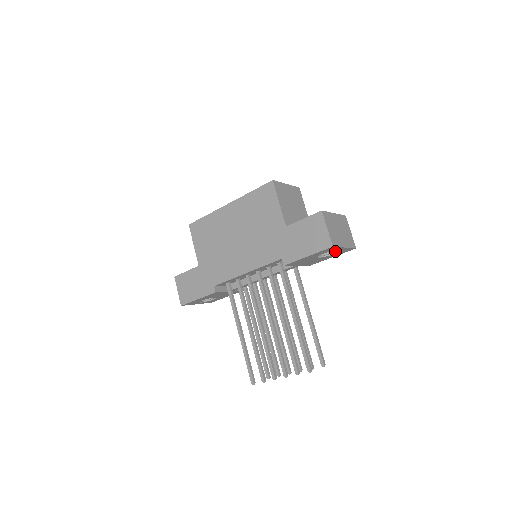
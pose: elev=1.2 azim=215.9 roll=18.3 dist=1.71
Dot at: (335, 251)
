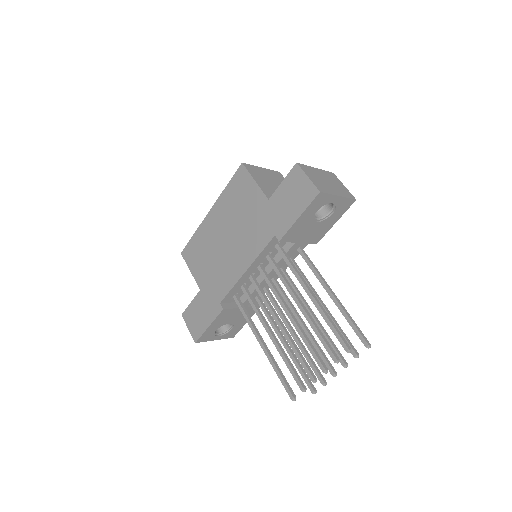
Dot at: (332, 209)
